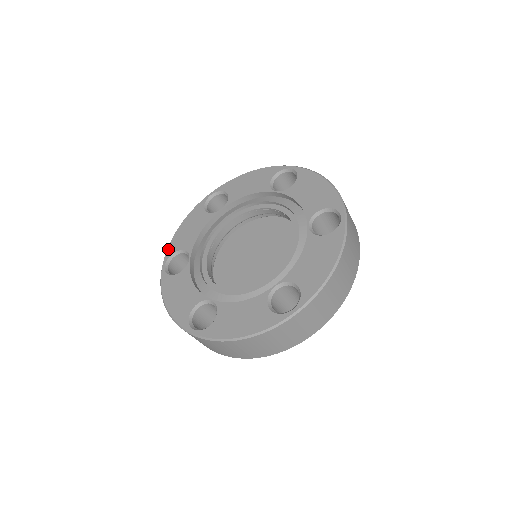
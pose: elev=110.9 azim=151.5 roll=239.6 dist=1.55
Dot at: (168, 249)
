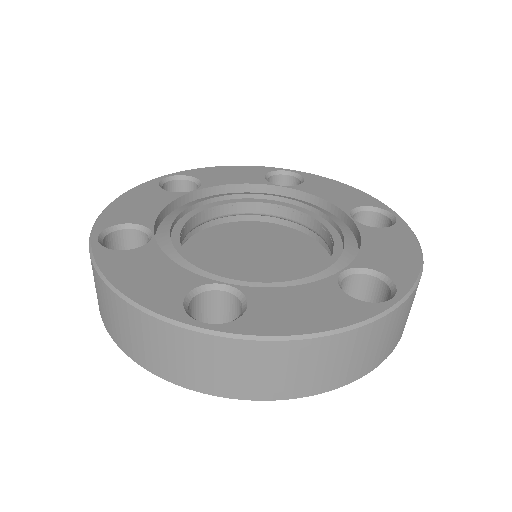
Dot at: (191, 170)
